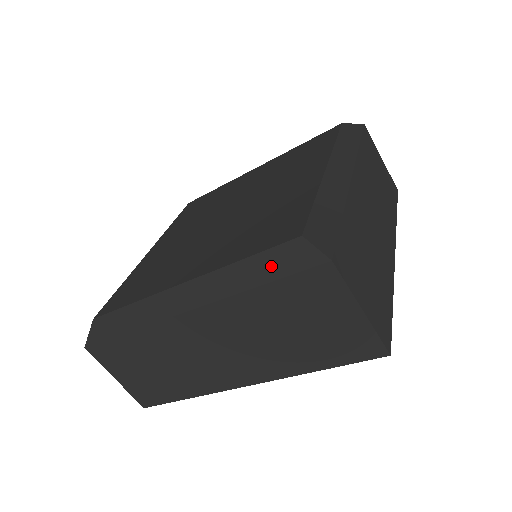
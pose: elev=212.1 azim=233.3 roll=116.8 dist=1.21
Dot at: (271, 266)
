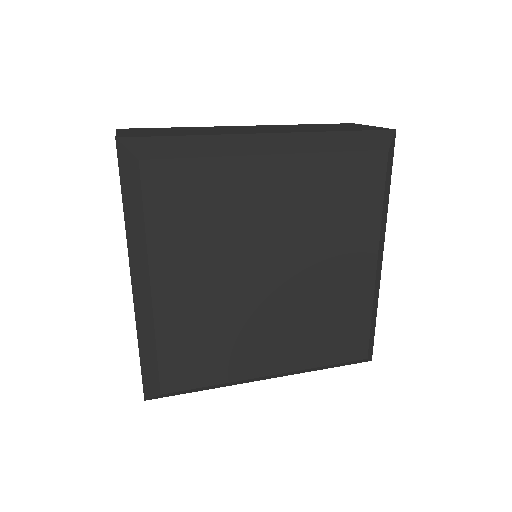
Dot at: (341, 365)
